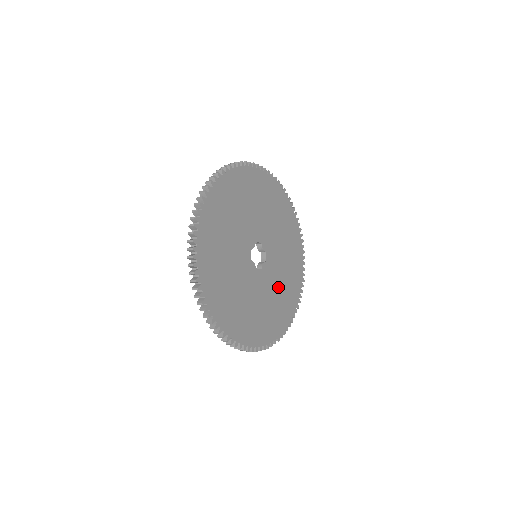
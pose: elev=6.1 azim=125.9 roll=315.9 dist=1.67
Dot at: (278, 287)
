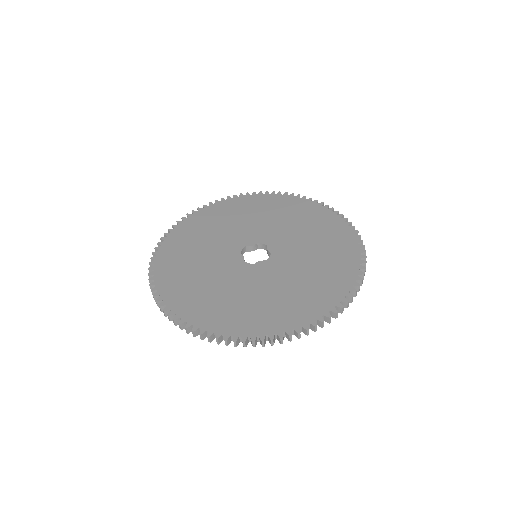
Dot at: (277, 289)
